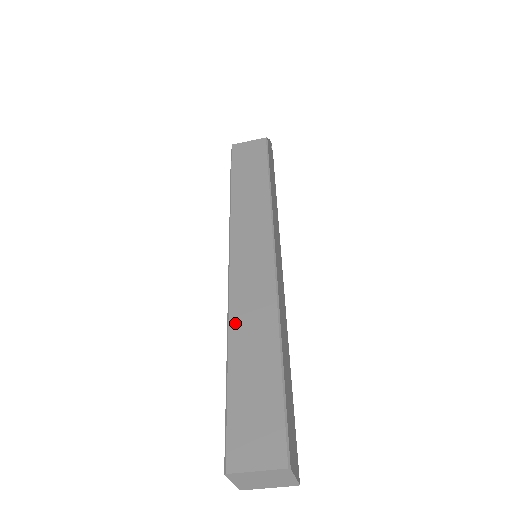
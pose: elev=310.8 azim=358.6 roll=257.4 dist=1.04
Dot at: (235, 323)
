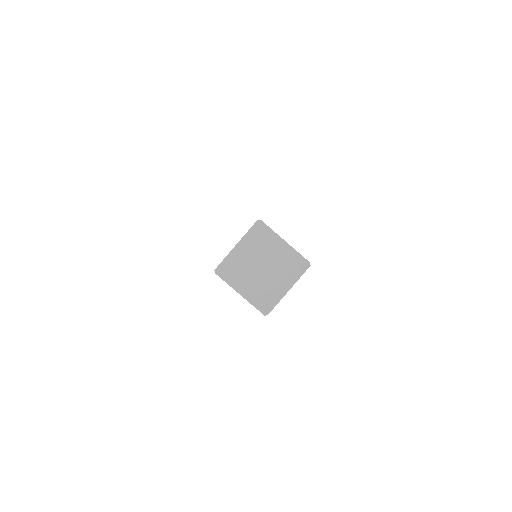
Dot at: occluded
